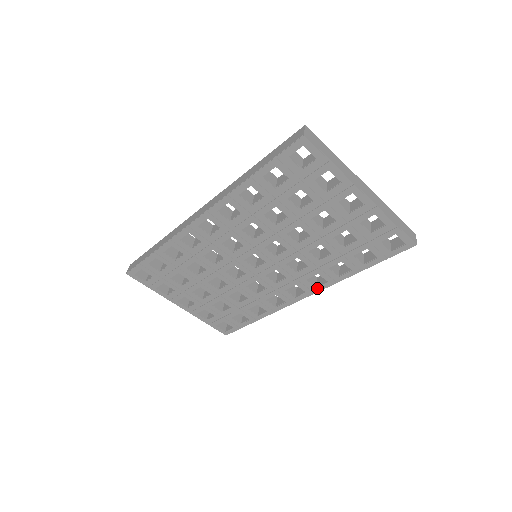
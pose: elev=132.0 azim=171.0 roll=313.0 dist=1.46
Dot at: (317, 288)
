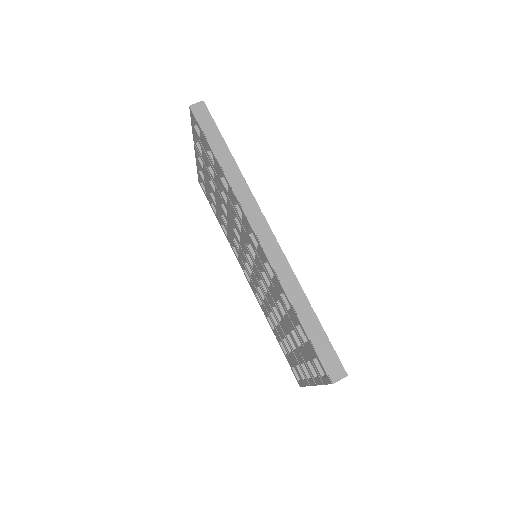
Dot at: (255, 293)
